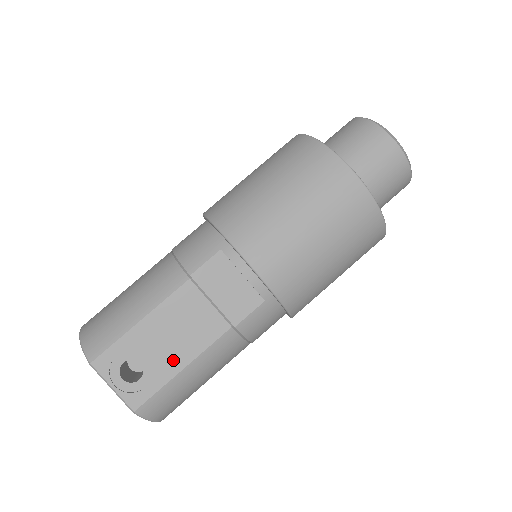
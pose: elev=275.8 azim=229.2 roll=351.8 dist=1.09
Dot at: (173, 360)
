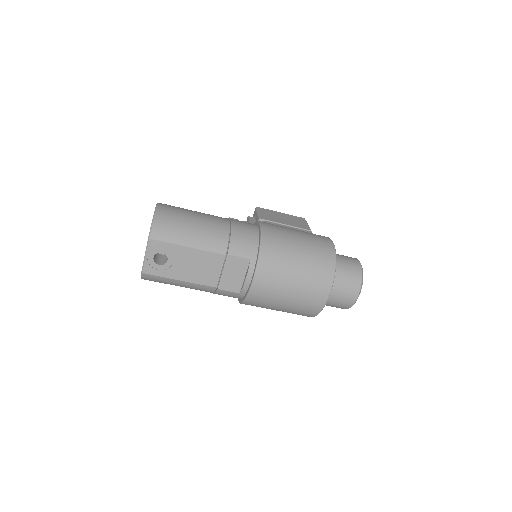
Dot at: (181, 273)
